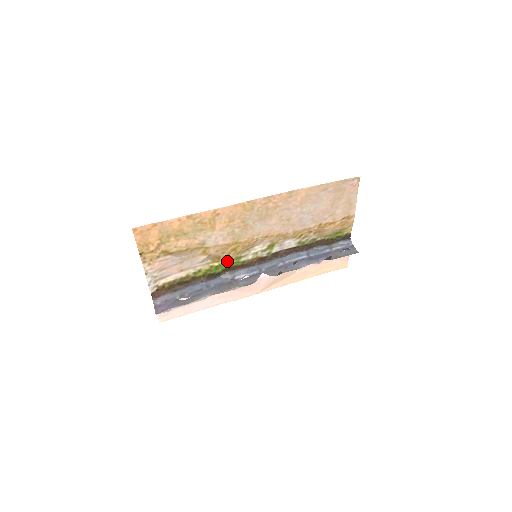
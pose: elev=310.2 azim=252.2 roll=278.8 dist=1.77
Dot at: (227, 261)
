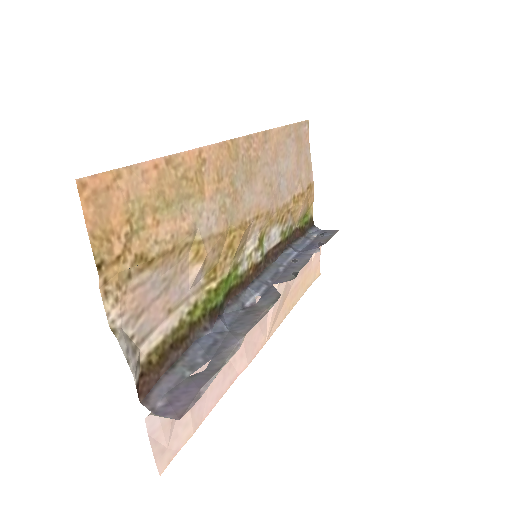
Dot at: (225, 275)
